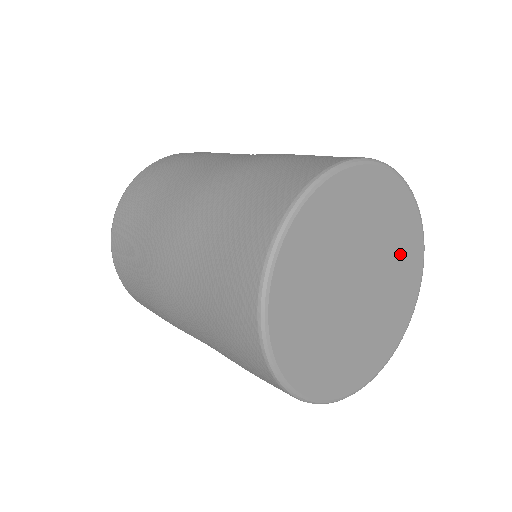
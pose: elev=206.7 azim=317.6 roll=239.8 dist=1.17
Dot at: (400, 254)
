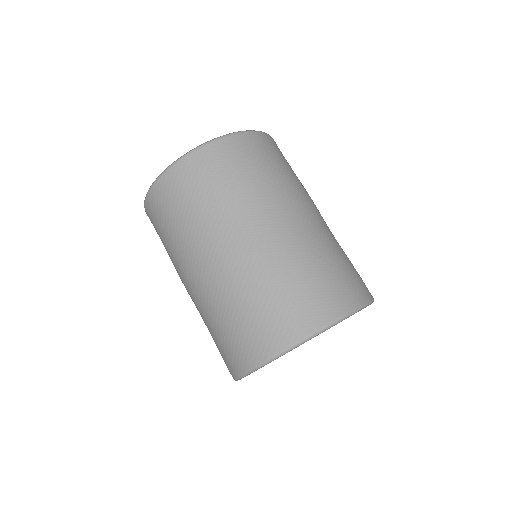
Dot at: occluded
